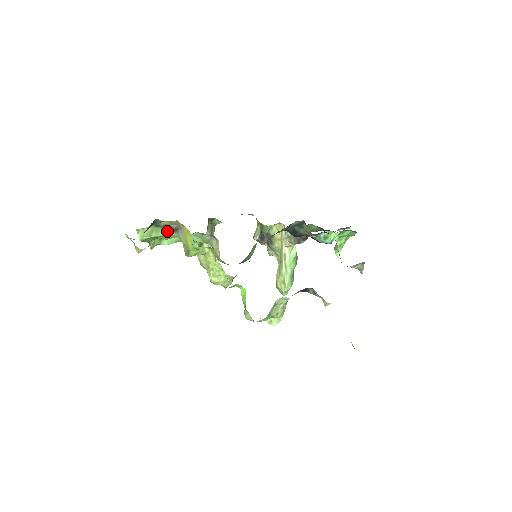
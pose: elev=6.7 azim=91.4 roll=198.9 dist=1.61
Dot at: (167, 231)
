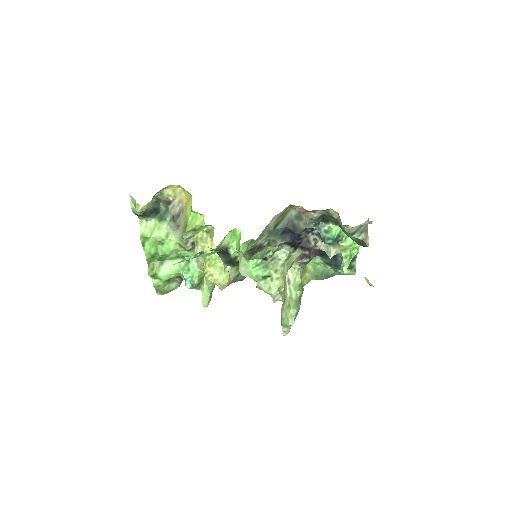
Dot at: (169, 232)
